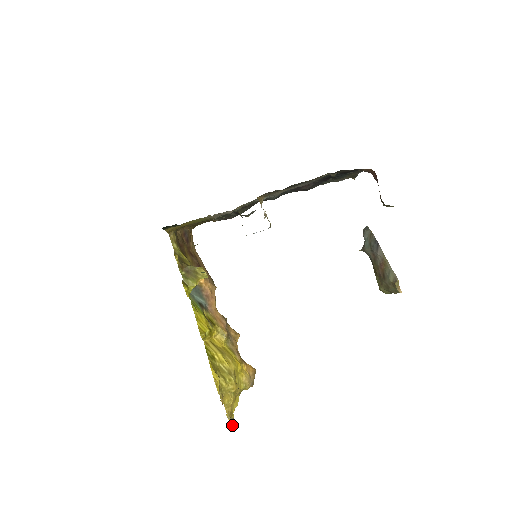
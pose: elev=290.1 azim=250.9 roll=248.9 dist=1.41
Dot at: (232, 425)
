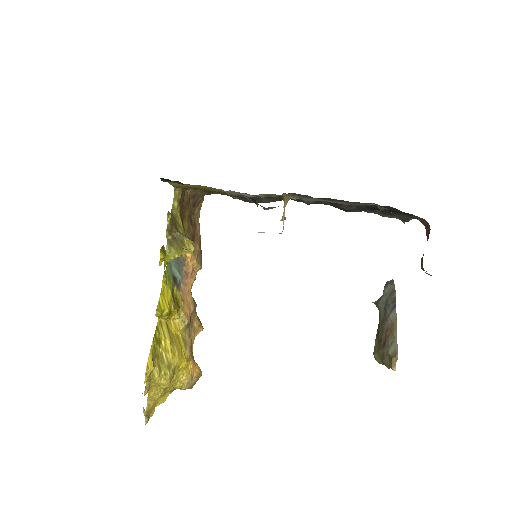
Dot at: (147, 421)
